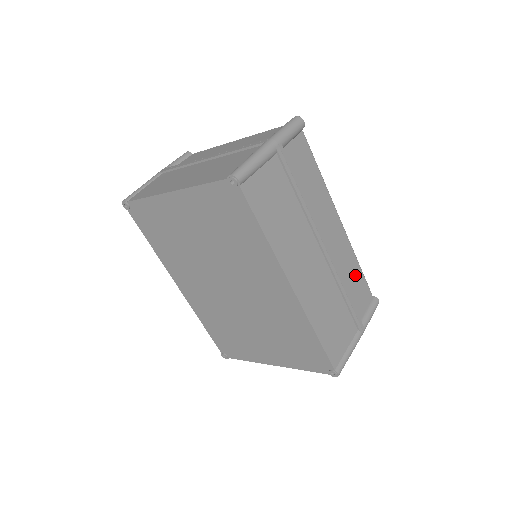
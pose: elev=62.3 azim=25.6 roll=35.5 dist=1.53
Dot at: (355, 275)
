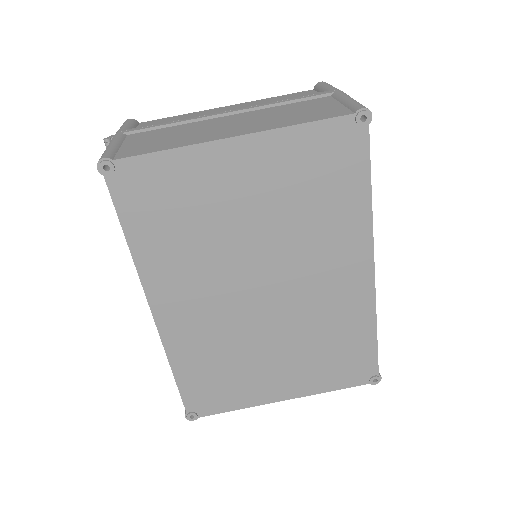
Dot at: occluded
